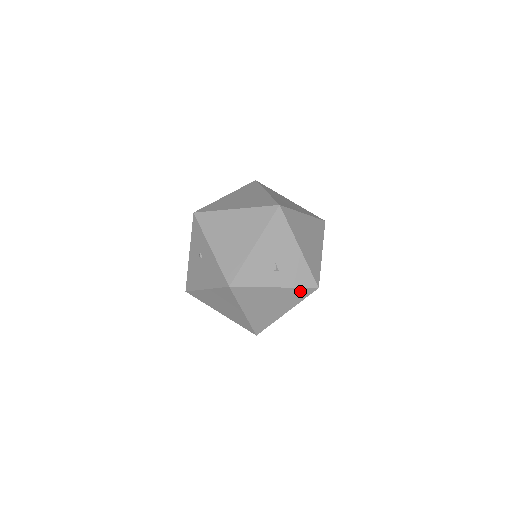
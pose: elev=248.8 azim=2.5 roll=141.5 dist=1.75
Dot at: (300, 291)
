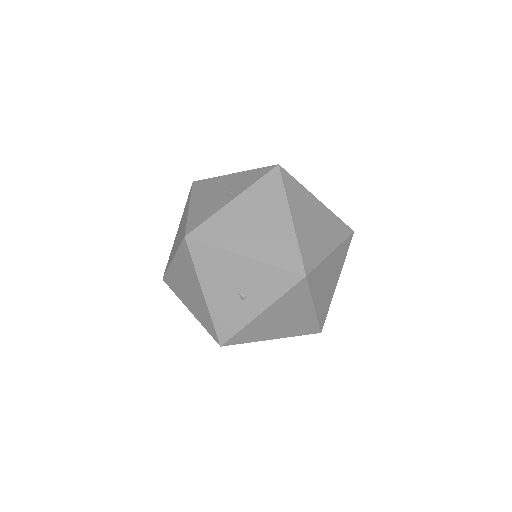
Dot at: (292, 293)
